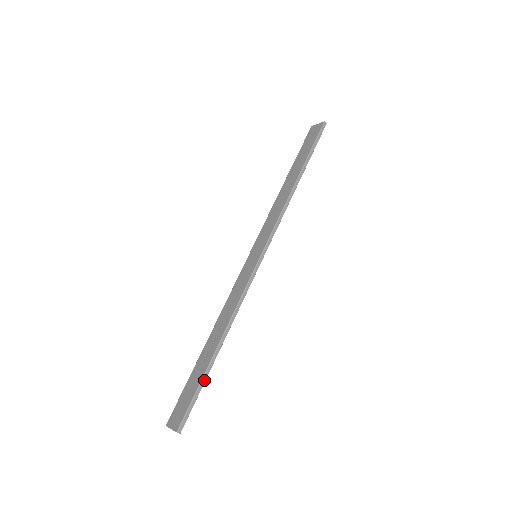
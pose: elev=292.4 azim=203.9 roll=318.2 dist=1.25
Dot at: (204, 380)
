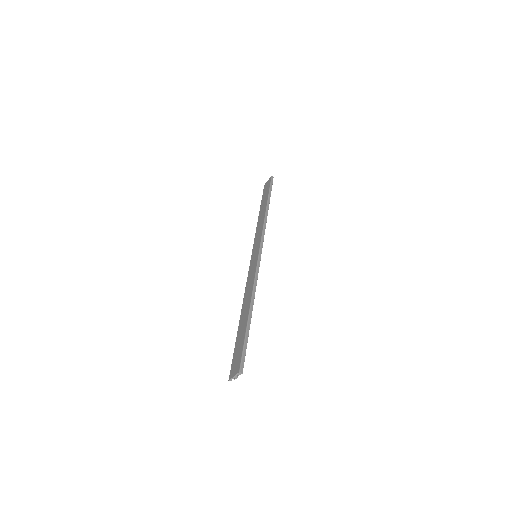
Dot at: (248, 333)
